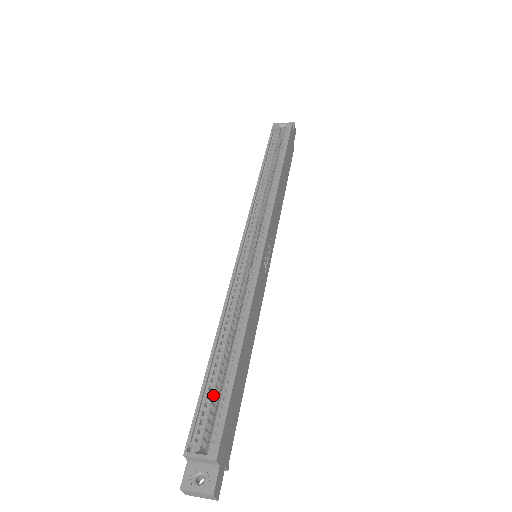
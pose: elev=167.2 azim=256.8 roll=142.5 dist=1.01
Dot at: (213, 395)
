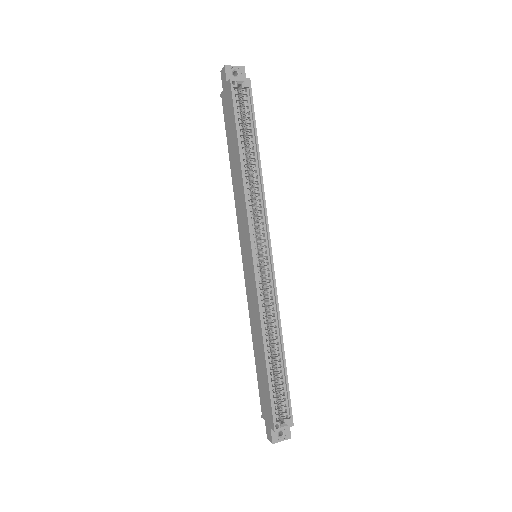
Dot at: (275, 388)
